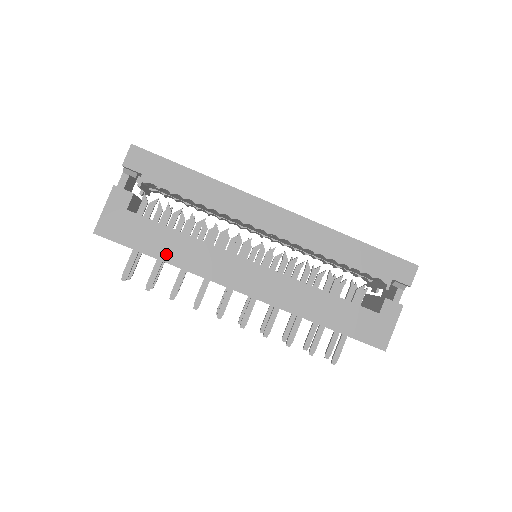
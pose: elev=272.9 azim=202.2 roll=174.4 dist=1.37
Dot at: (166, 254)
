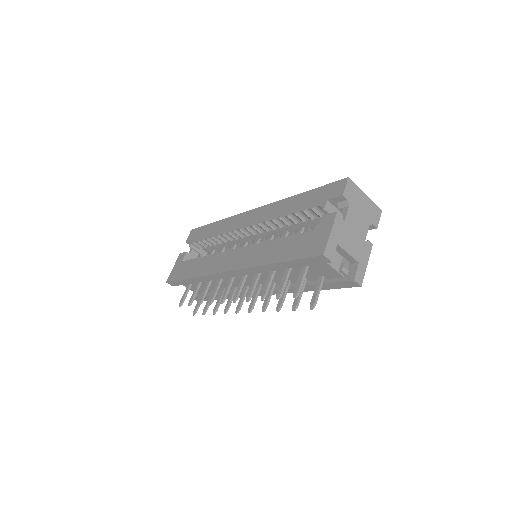
Dot at: (193, 273)
